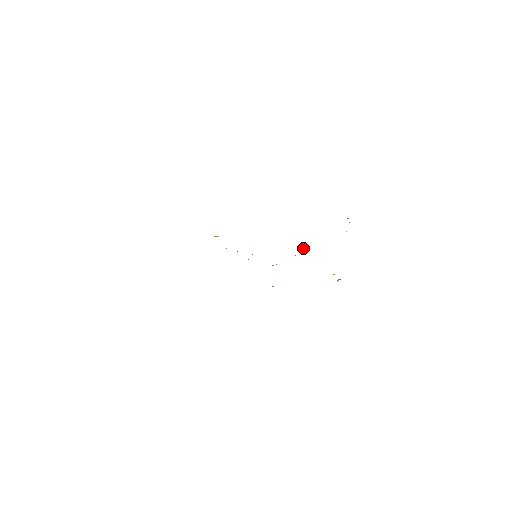
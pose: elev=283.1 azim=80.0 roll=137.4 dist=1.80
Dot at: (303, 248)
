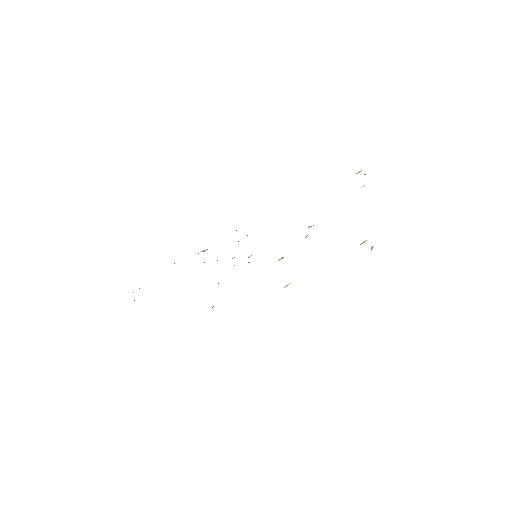
Dot at: (313, 225)
